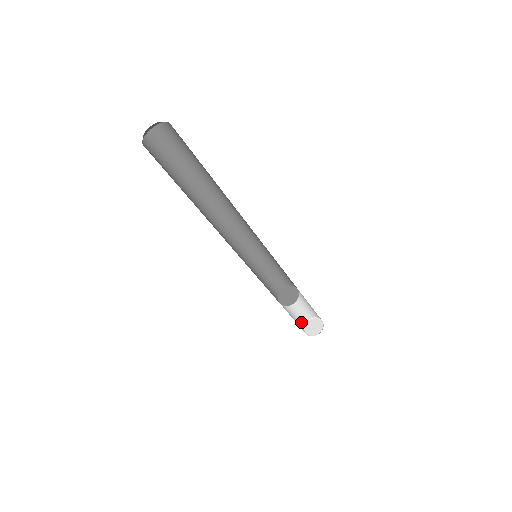
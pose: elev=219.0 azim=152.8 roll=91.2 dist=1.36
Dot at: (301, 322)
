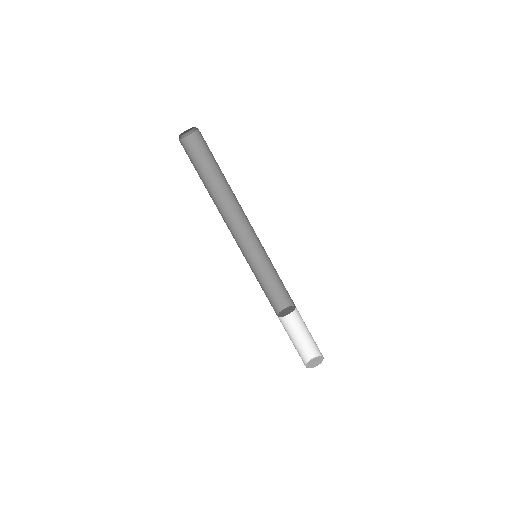
Dot at: occluded
